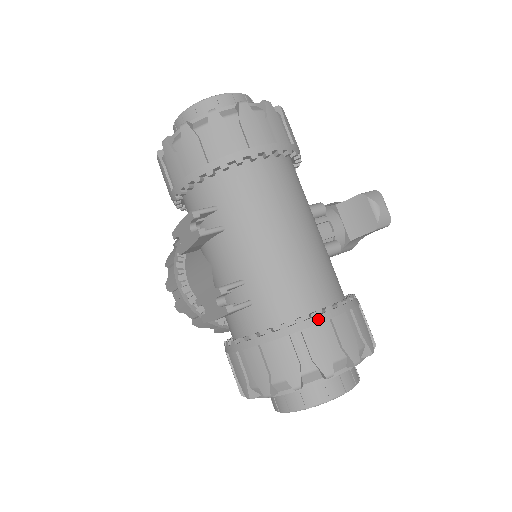
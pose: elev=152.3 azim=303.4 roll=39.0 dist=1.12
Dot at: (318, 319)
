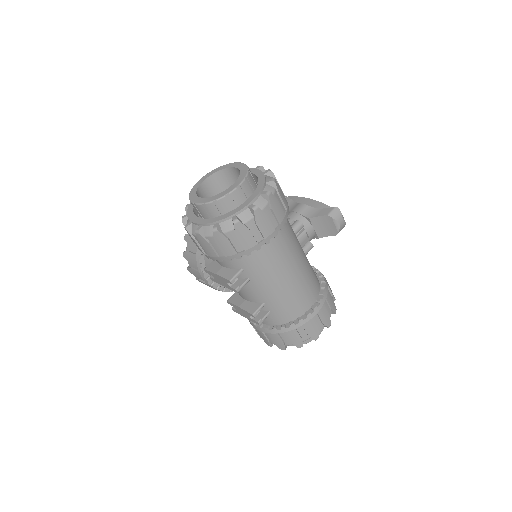
Dot at: (311, 317)
